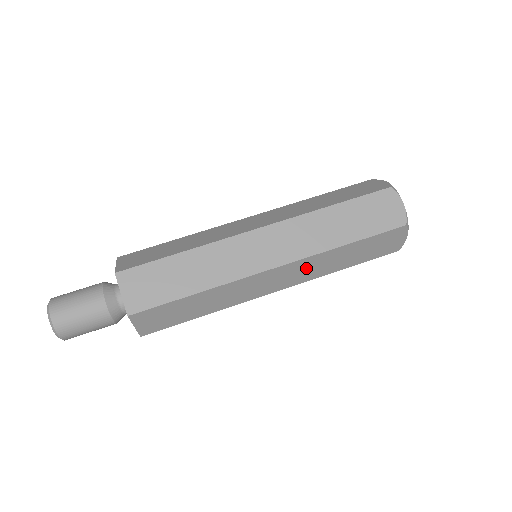
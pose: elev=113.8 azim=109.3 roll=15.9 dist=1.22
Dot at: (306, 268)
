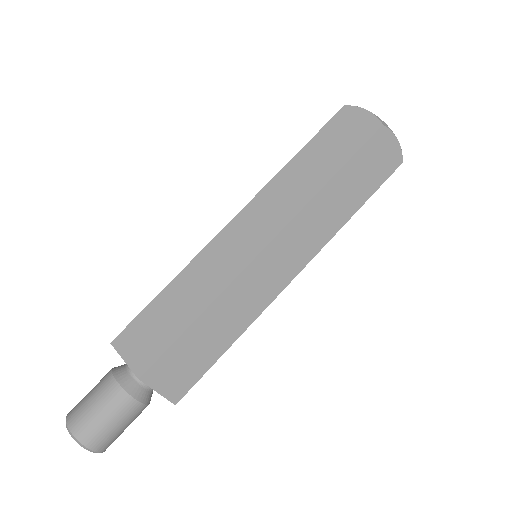
Dot at: (307, 230)
